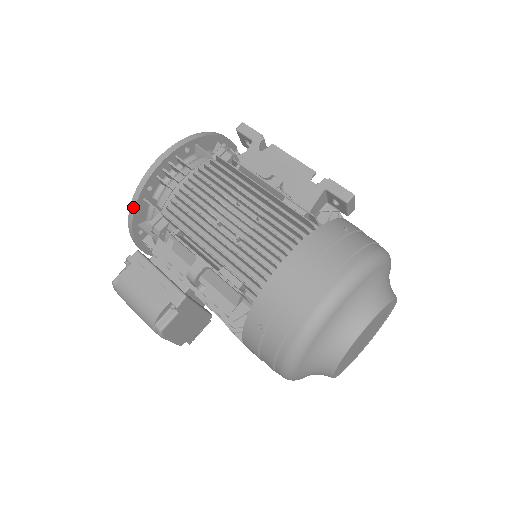
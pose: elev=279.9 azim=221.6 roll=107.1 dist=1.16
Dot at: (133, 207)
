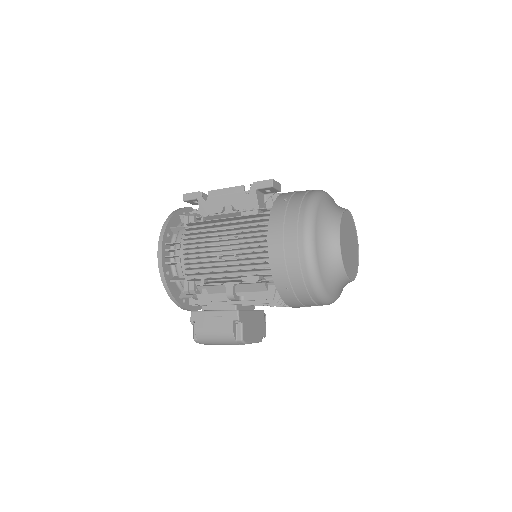
Dot at: (168, 291)
